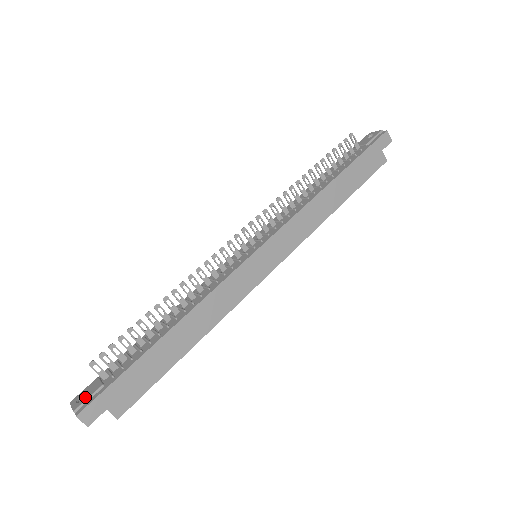
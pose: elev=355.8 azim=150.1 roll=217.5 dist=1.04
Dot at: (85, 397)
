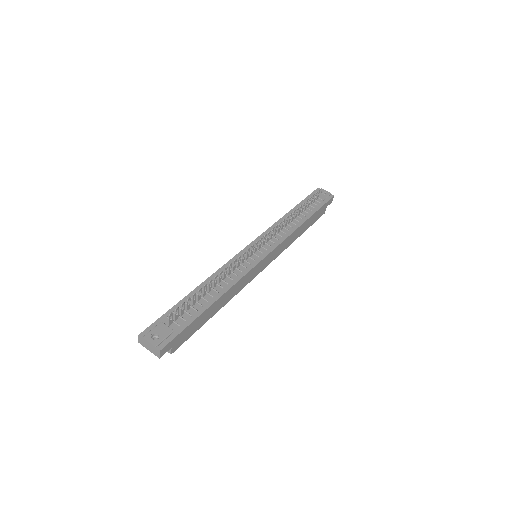
Dot at: (161, 337)
